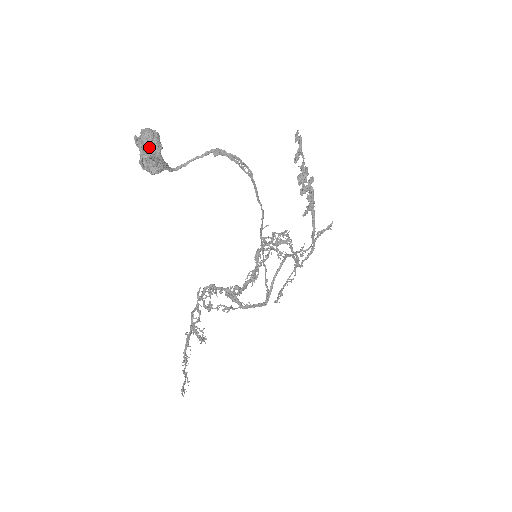
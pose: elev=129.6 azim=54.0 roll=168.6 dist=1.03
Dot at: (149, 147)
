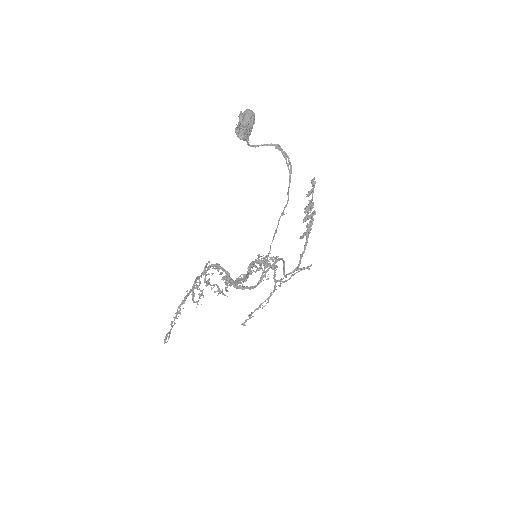
Dot at: (249, 119)
